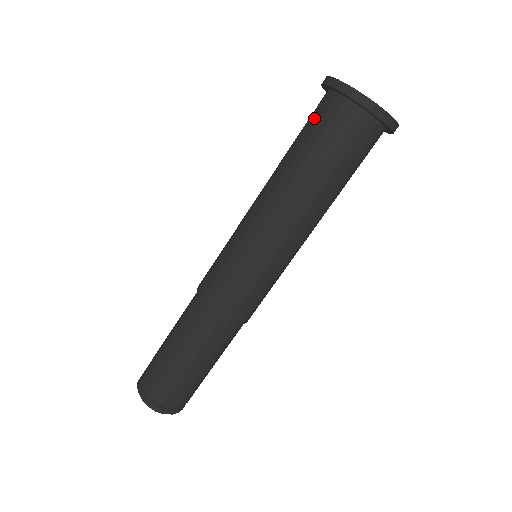
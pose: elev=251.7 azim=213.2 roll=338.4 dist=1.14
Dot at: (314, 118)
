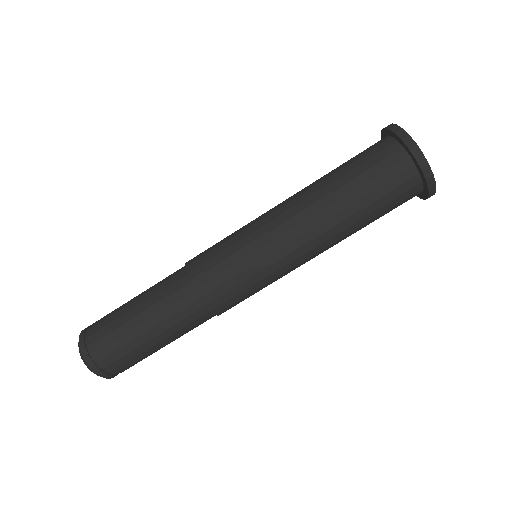
Dot at: (371, 158)
